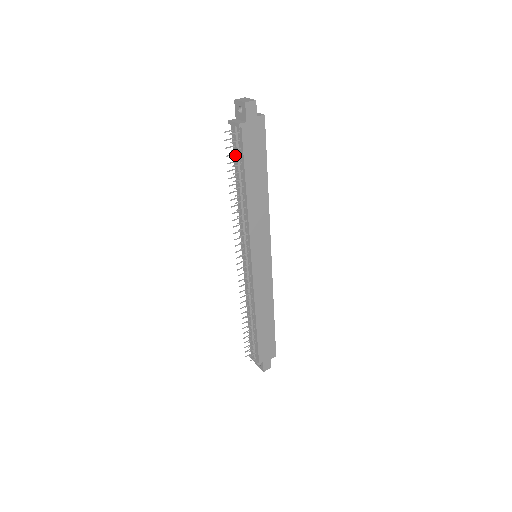
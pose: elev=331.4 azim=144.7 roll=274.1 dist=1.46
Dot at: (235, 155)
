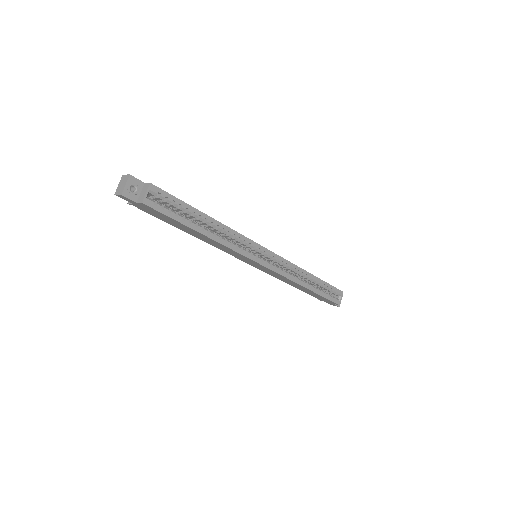
Dot at: occluded
